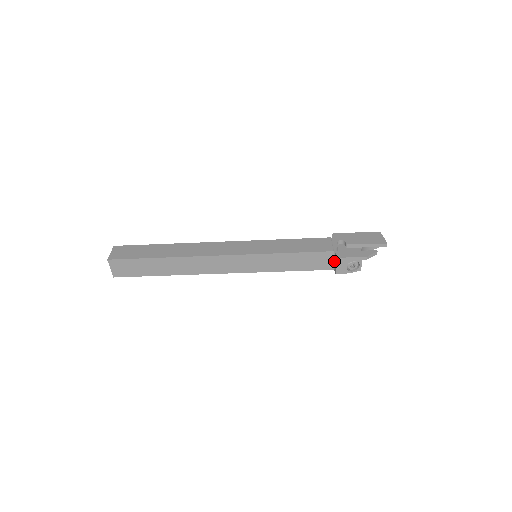
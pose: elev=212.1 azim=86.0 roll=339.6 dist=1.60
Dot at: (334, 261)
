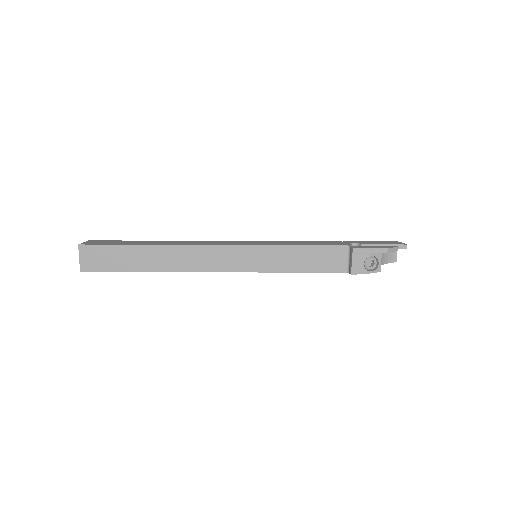
Dot at: (348, 259)
